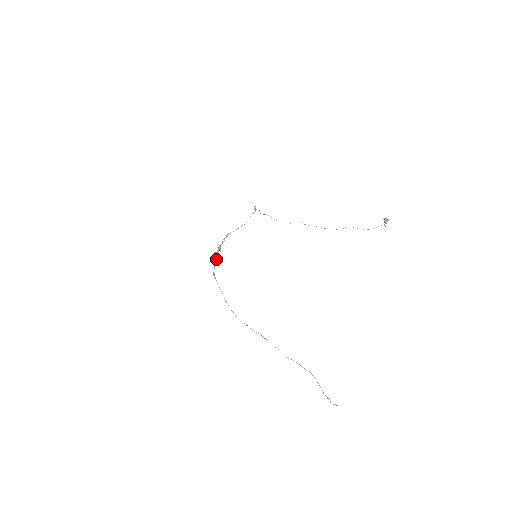
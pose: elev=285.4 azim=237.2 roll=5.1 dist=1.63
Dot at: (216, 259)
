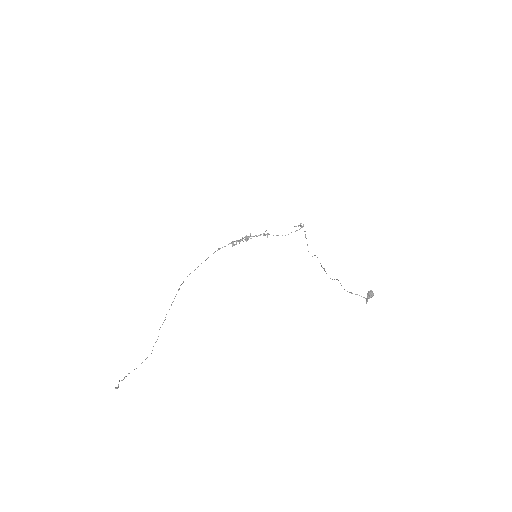
Dot at: (236, 242)
